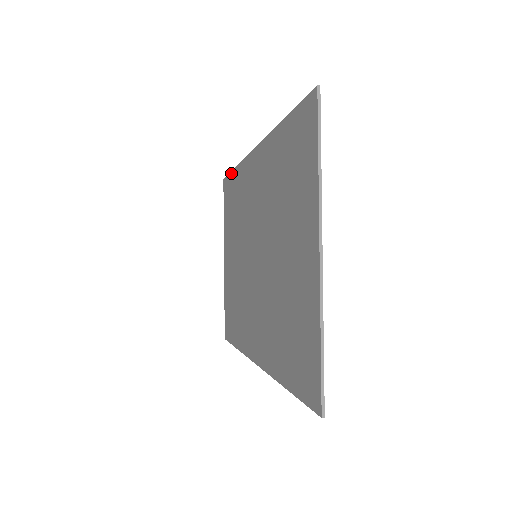
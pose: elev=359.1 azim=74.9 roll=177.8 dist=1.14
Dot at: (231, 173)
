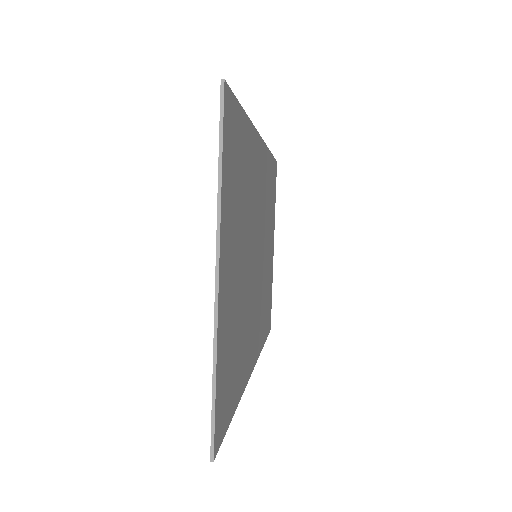
Dot at: occluded
